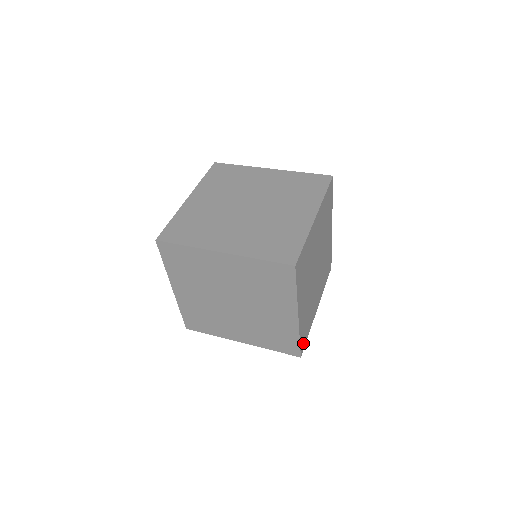
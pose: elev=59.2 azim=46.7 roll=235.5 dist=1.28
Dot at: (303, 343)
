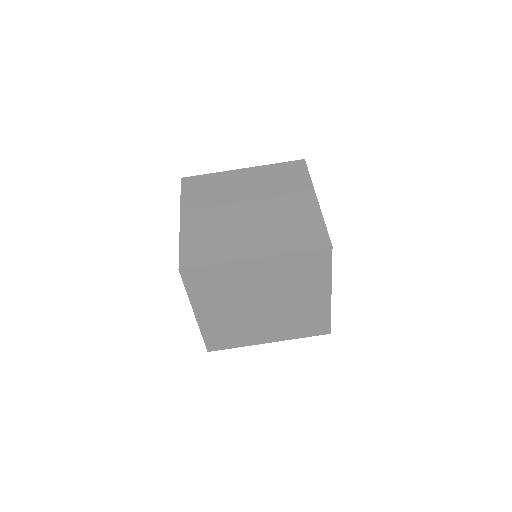
Dot at: occluded
